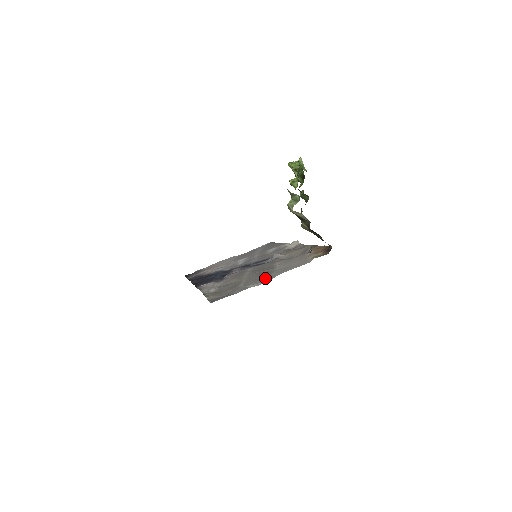
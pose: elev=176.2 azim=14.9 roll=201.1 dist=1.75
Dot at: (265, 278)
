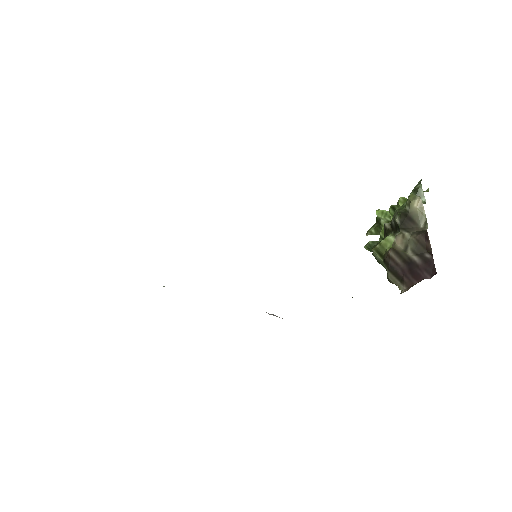
Dot at: occluded
